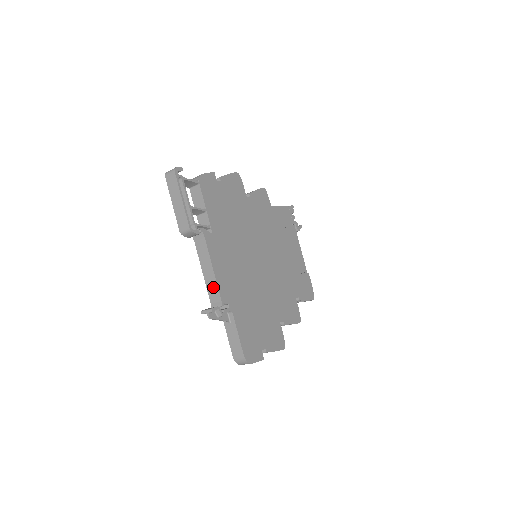
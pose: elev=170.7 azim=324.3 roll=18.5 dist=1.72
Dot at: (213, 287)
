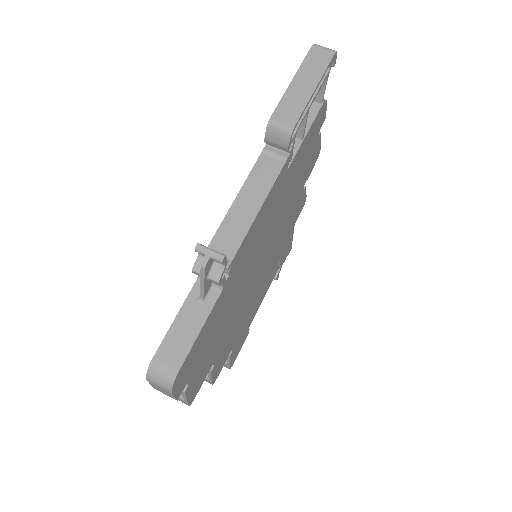
Dot at: (236, 231)
